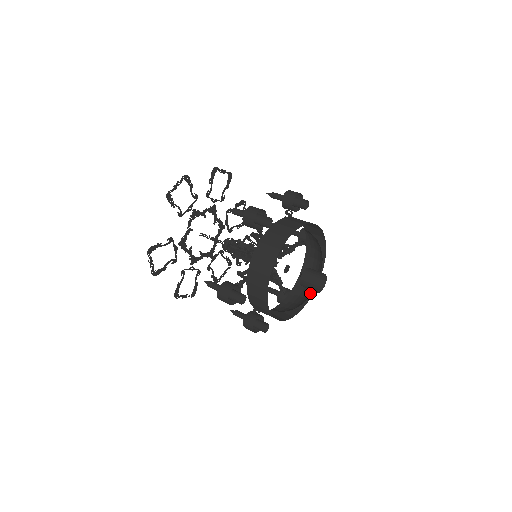
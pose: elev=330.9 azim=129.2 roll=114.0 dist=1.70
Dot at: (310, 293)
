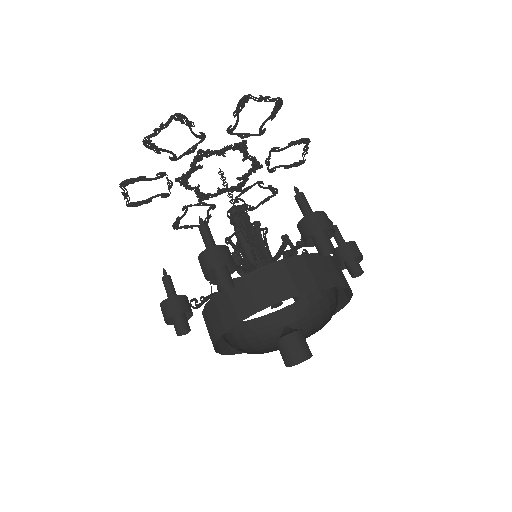
Dot at: (334, 311)
